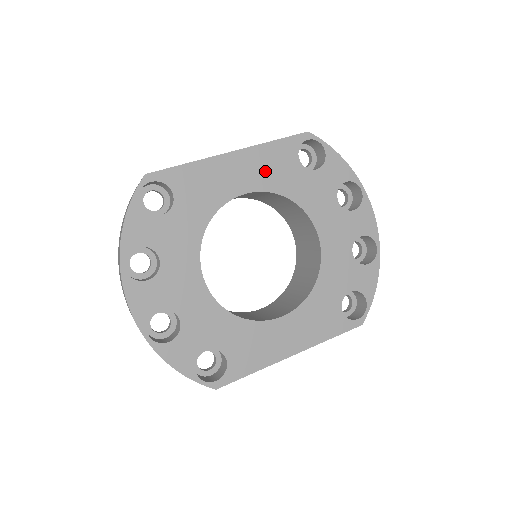
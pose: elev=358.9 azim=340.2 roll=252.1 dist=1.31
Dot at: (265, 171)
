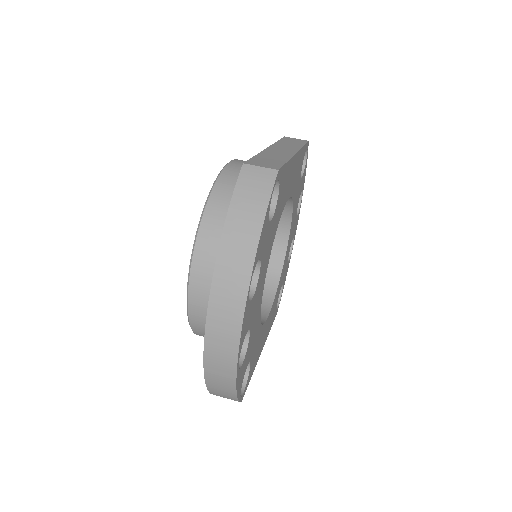
Dot at: (296, 176)
